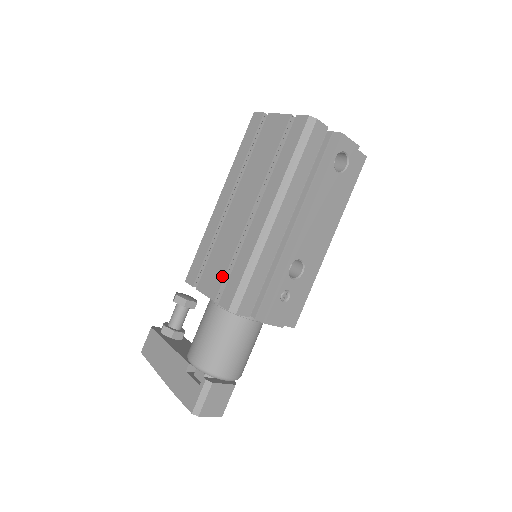
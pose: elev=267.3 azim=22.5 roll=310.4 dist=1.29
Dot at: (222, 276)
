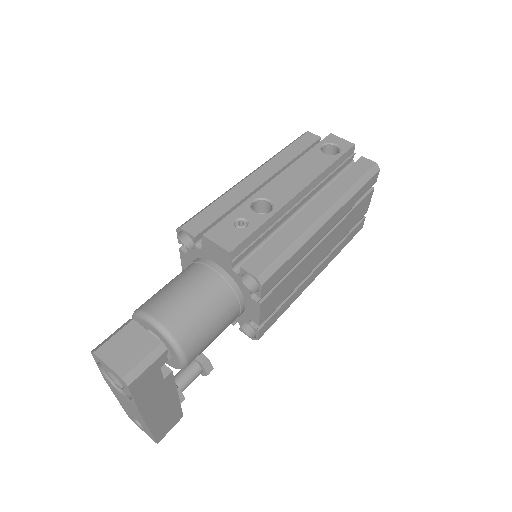
Dot at: occluded
